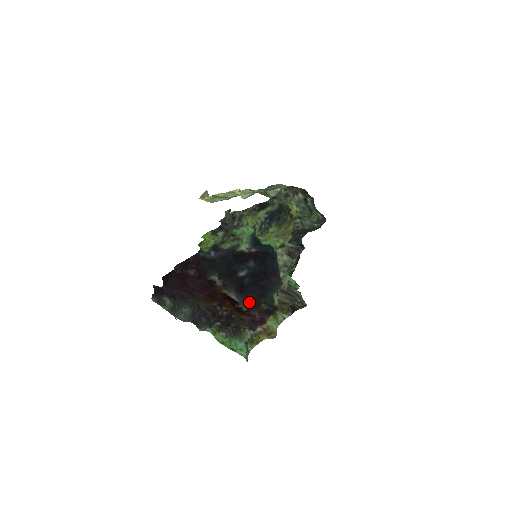
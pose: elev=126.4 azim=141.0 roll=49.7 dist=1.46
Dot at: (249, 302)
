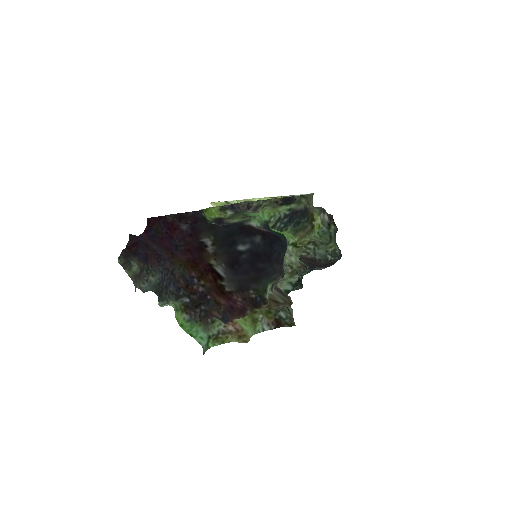
Dot at: (236, 283)
